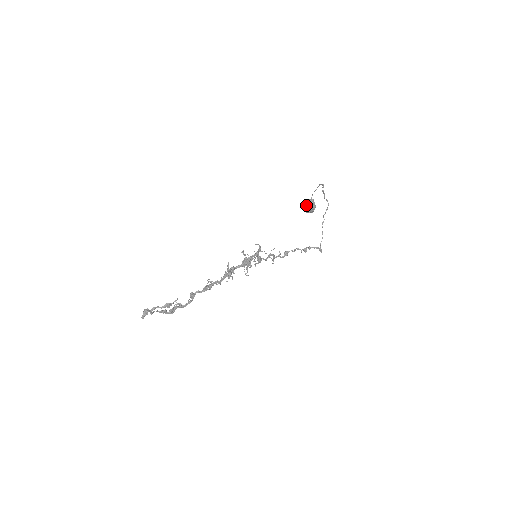
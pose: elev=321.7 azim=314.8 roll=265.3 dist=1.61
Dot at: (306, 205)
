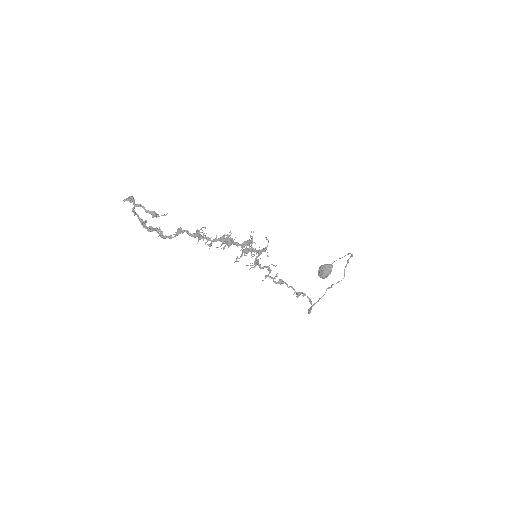
Dot at: (323, 267)
